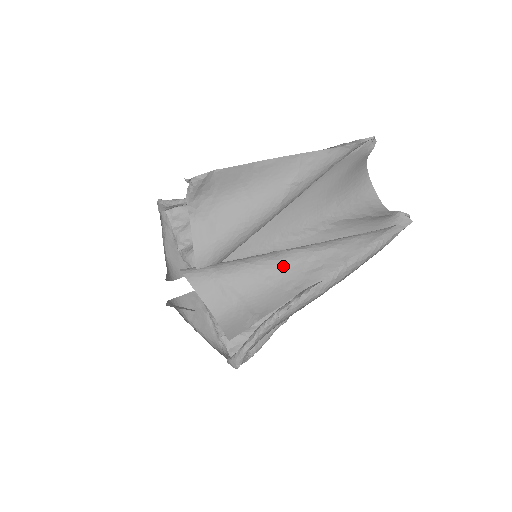
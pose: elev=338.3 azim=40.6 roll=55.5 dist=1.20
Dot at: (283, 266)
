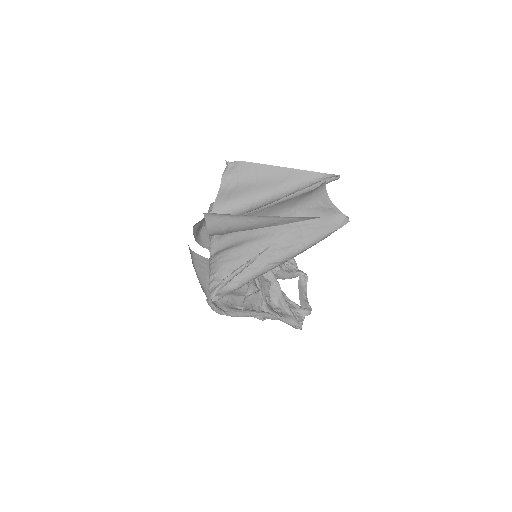
Dot at: (261, 219)
